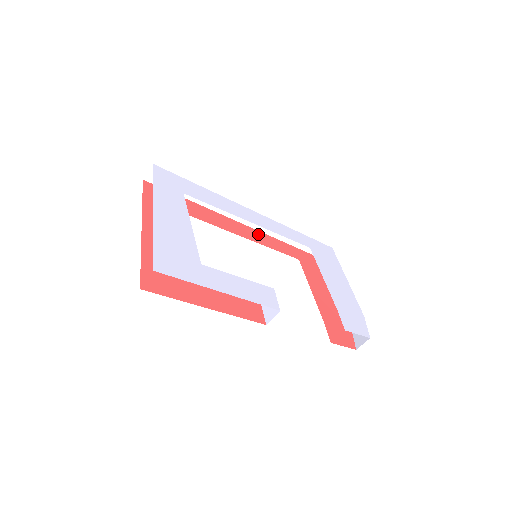
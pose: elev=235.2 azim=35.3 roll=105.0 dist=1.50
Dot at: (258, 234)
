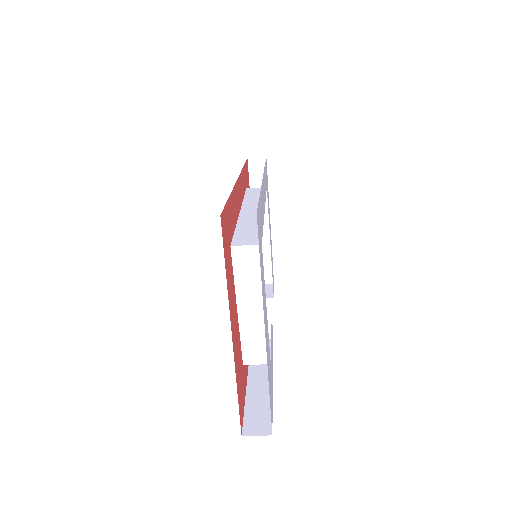
Dot at: occluded
